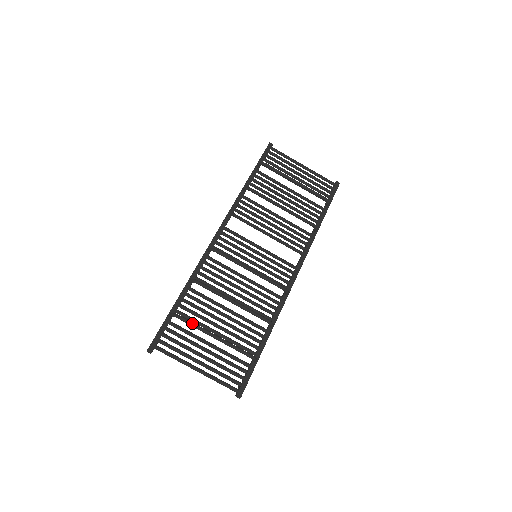
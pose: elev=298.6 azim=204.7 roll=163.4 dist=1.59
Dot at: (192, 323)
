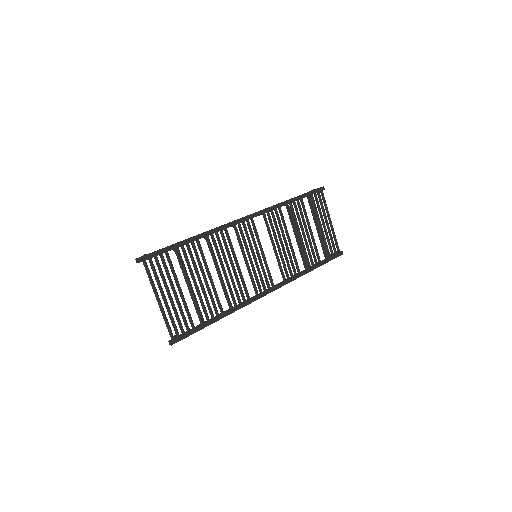
Dot at: (183, 266)
